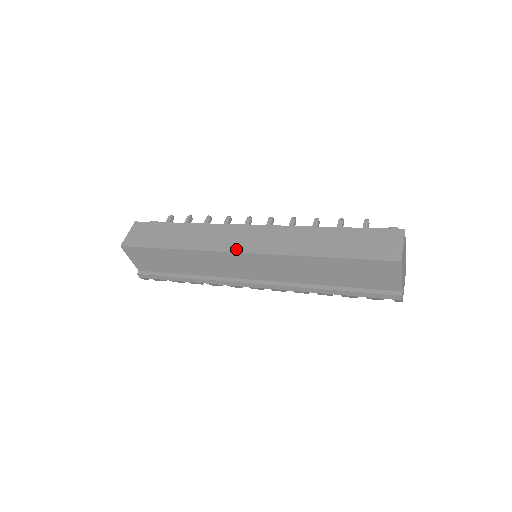
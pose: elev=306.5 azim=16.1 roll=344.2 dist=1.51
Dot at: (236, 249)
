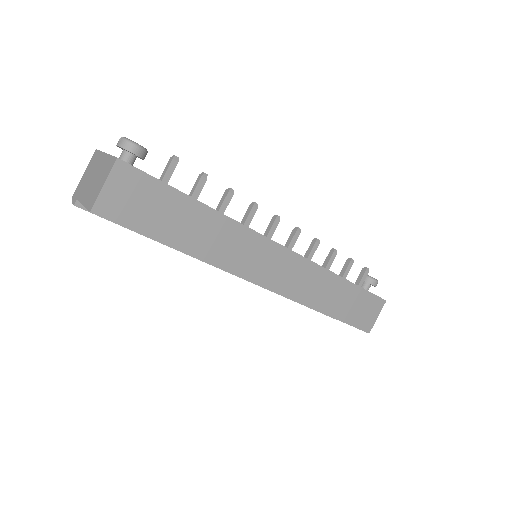
Dot at: (258, 280)
